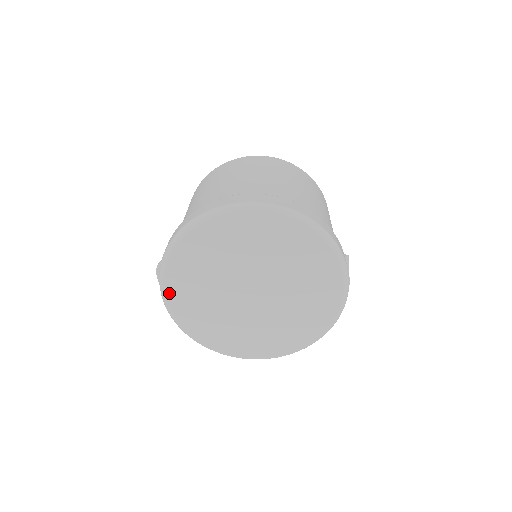
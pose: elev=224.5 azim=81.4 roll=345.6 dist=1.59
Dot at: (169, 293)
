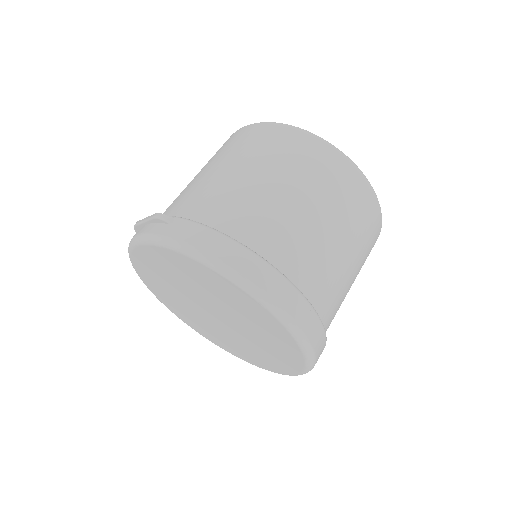
Dot at: (147, 248)
